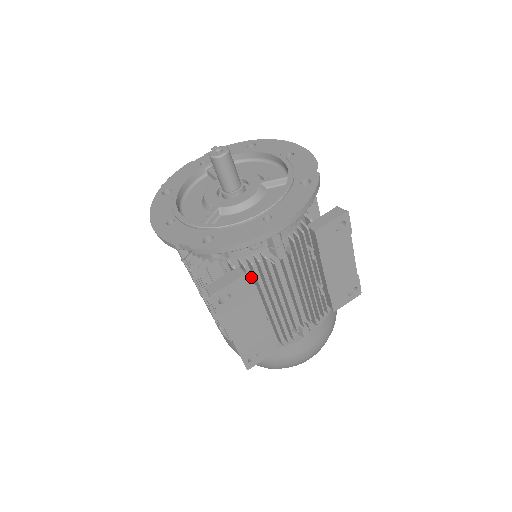
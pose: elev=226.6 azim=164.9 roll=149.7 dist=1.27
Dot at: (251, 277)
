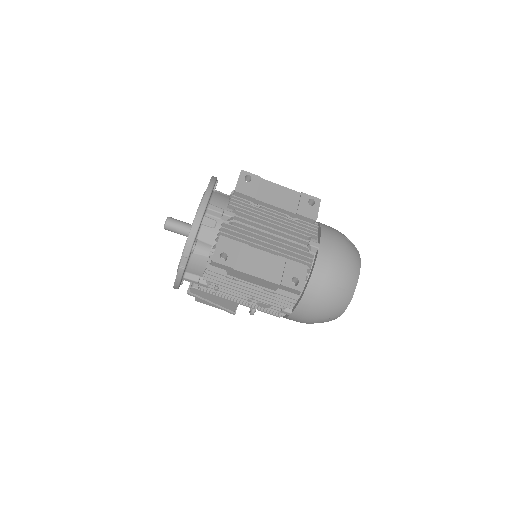
Dot at: occluded
